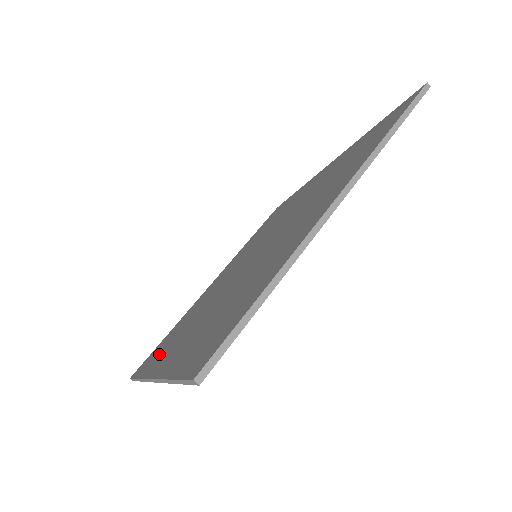
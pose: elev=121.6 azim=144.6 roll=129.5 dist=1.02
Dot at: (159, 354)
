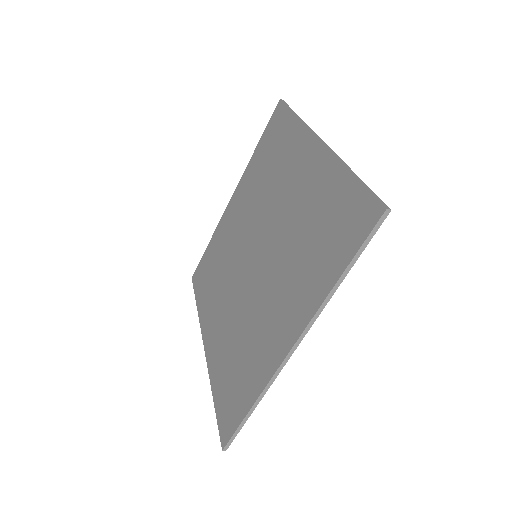
Dot at: (249, 376)
